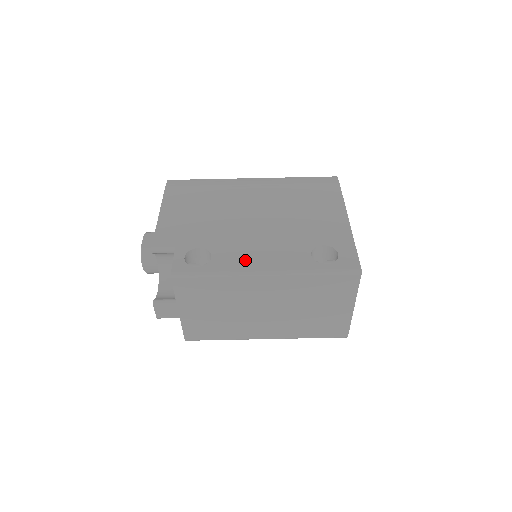
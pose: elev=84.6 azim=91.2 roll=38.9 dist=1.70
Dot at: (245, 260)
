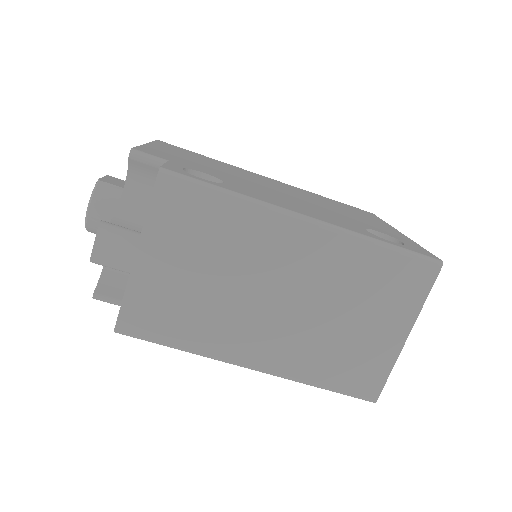
Dot at: (274, 200)
